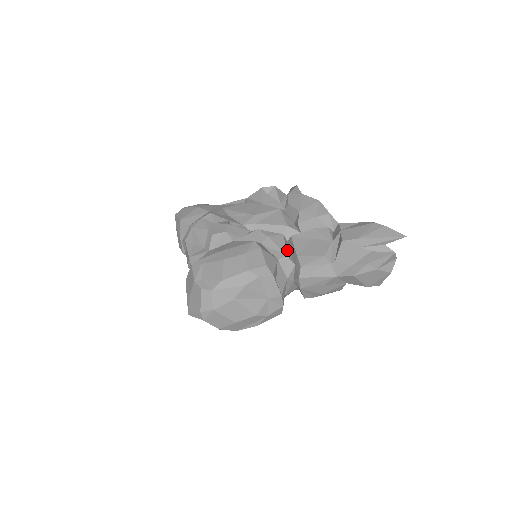
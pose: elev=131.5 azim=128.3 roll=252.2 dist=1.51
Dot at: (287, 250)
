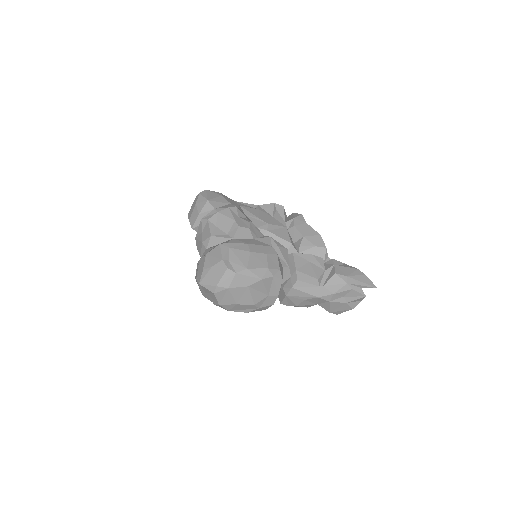
Dot at: (288, 262)
